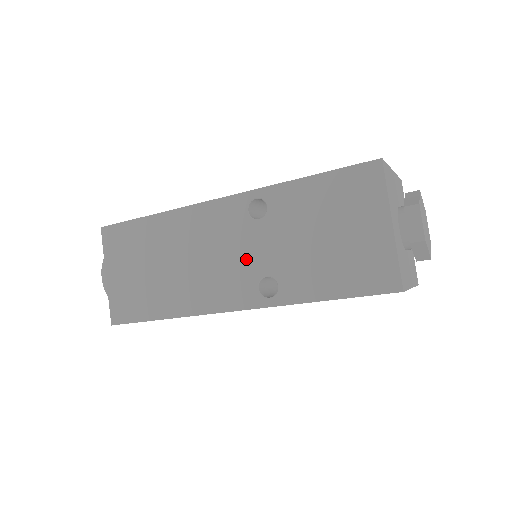
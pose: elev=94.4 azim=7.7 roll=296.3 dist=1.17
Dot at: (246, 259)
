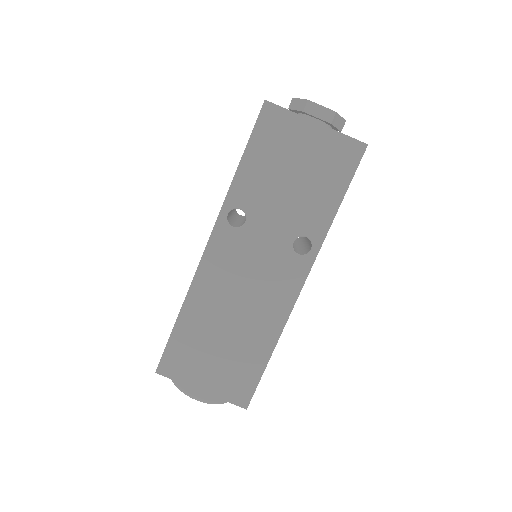
Dot at: (270, 251)
